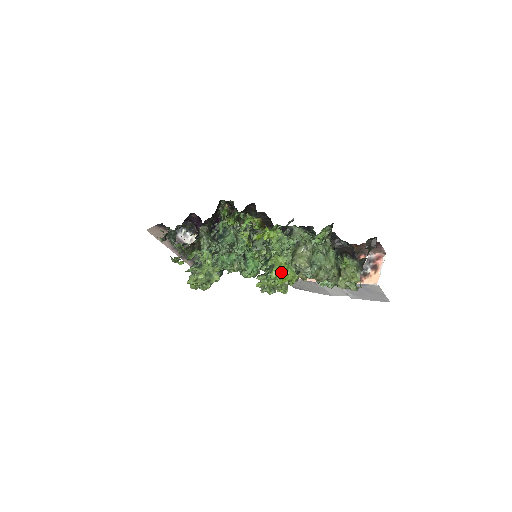
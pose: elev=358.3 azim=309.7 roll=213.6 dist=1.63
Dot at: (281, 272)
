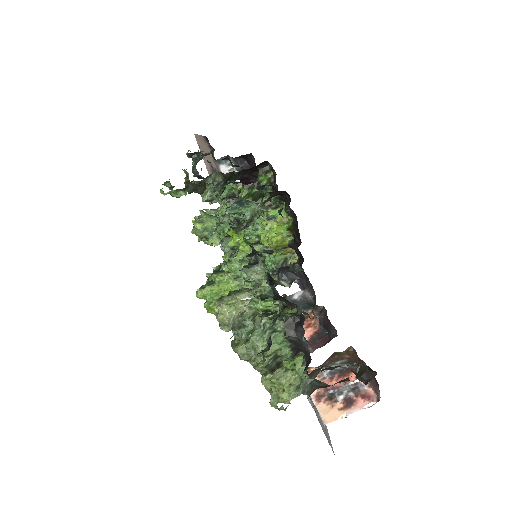
Dot at: (215, 299)
